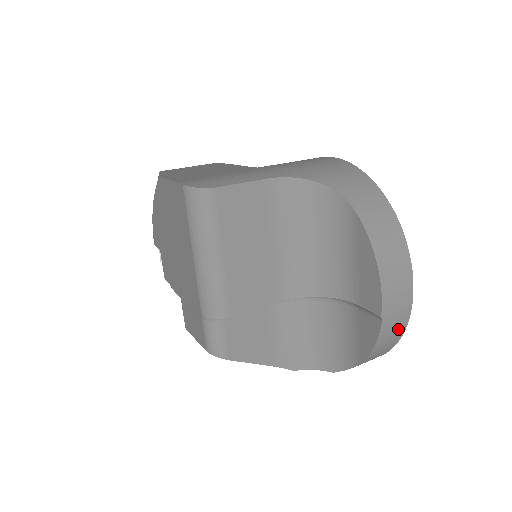
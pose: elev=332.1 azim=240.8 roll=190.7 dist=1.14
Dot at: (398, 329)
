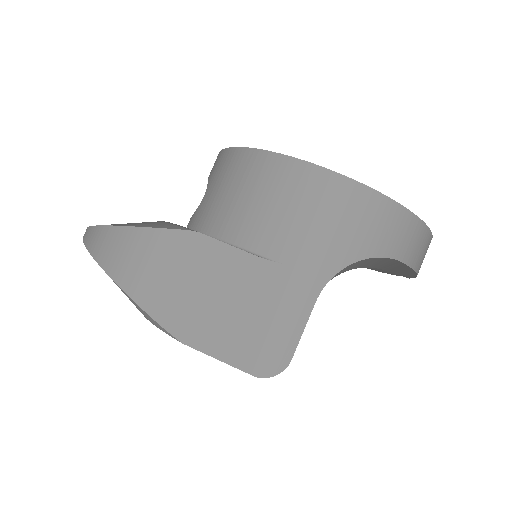
Dot at: occluded
